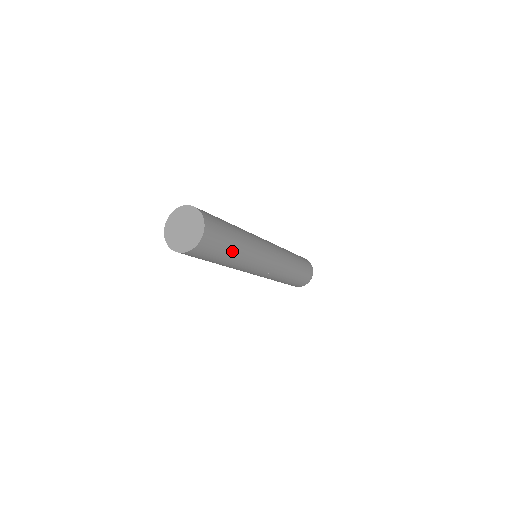
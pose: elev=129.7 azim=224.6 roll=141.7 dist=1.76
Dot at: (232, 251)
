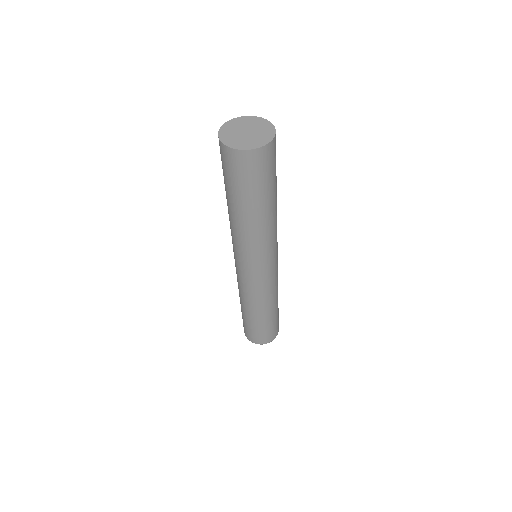
Dot at: (276, 188)
